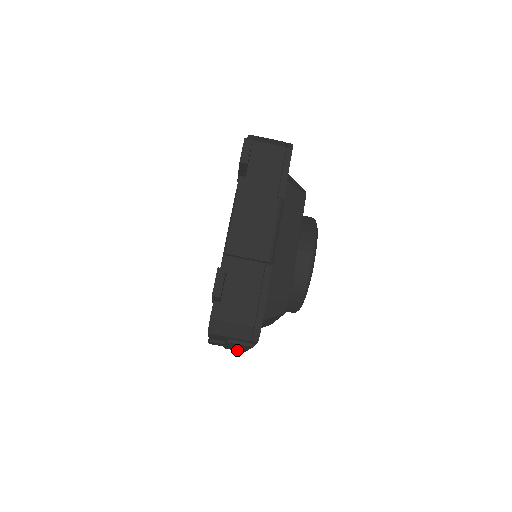
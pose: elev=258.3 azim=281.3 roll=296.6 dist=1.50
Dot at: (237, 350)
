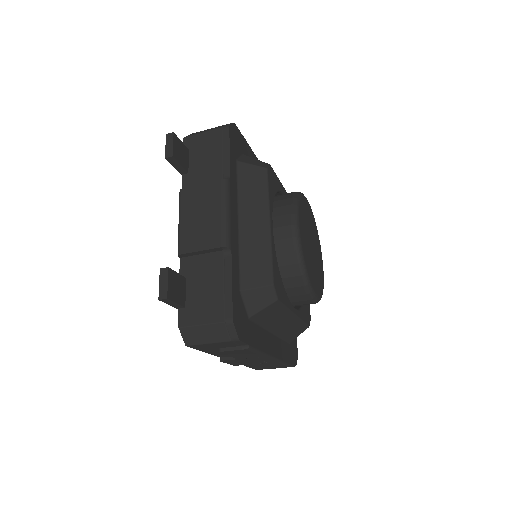
Dot at: (277, 367)
